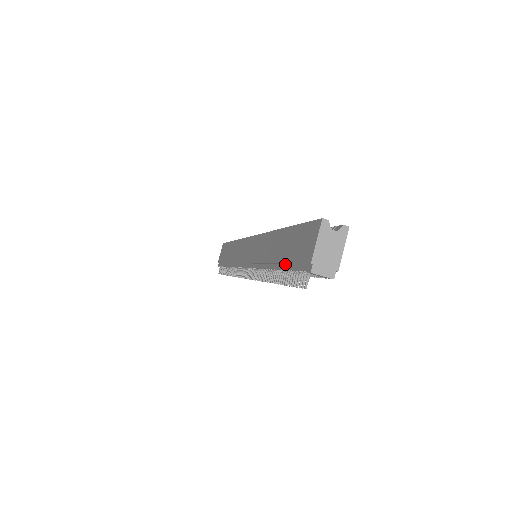
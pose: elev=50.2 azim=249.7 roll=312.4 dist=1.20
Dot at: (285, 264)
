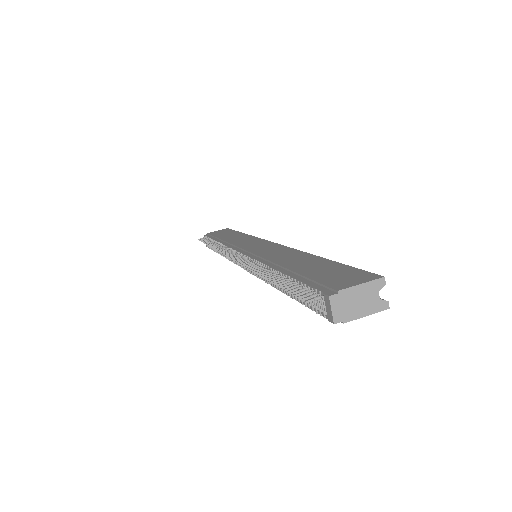
Dot at: (298, 275)
